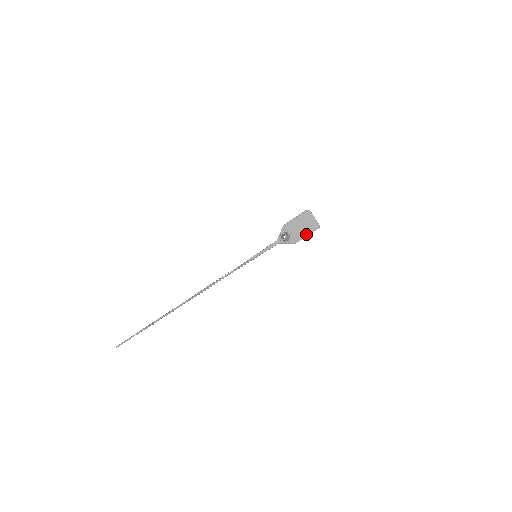
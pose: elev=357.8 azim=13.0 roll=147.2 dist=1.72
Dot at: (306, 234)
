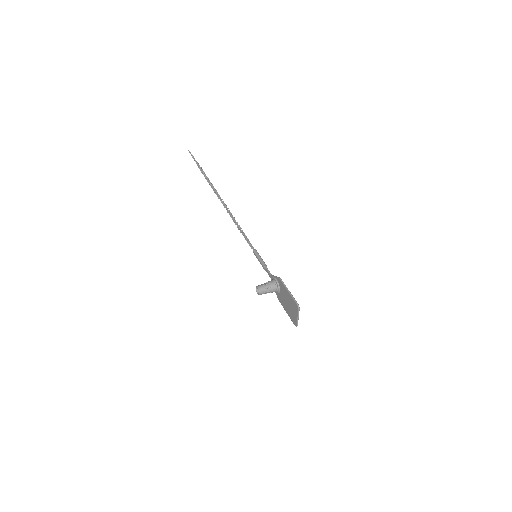
Dot at: (286, 311)
